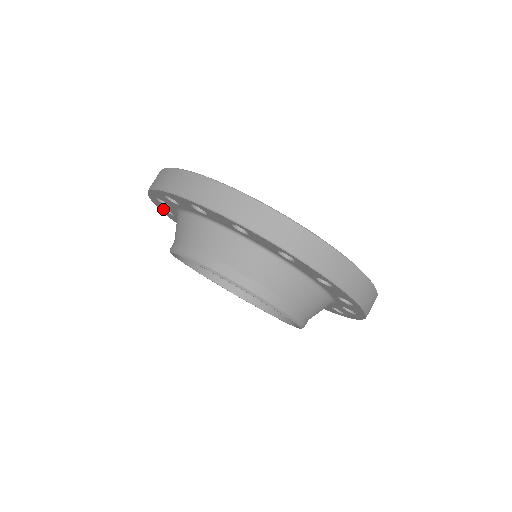
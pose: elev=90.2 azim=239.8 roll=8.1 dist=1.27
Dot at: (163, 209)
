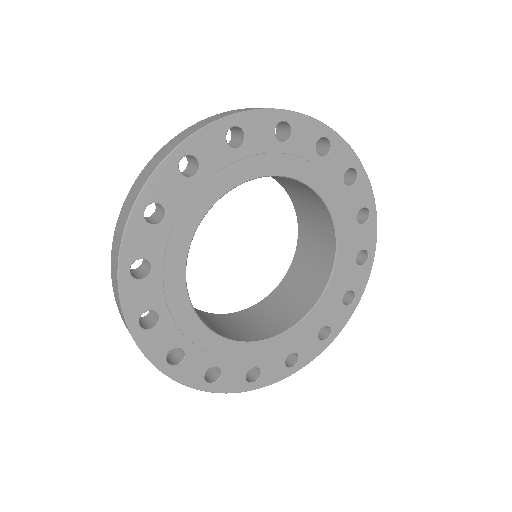
Dot at: occluded
